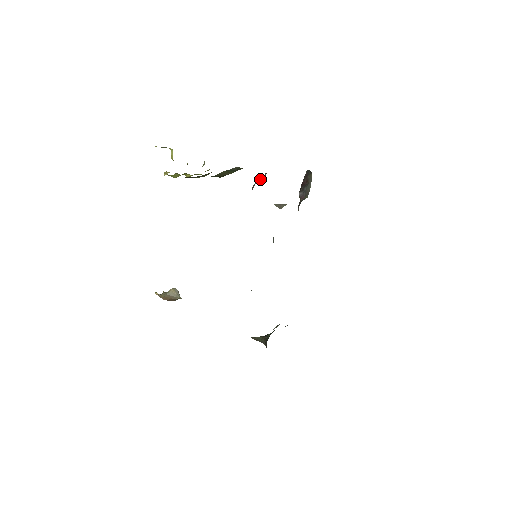
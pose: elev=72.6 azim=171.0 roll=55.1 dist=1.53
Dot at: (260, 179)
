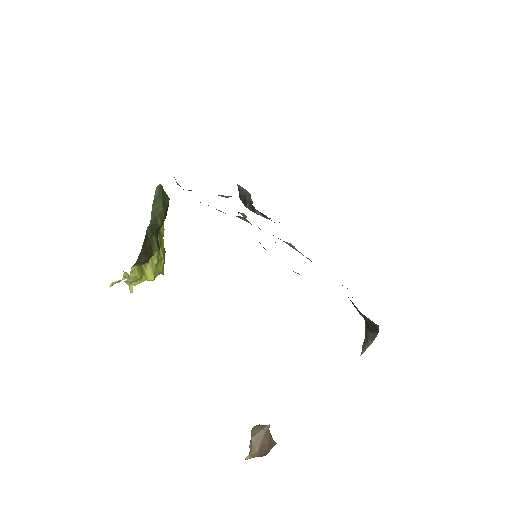
Dot at: occluded
